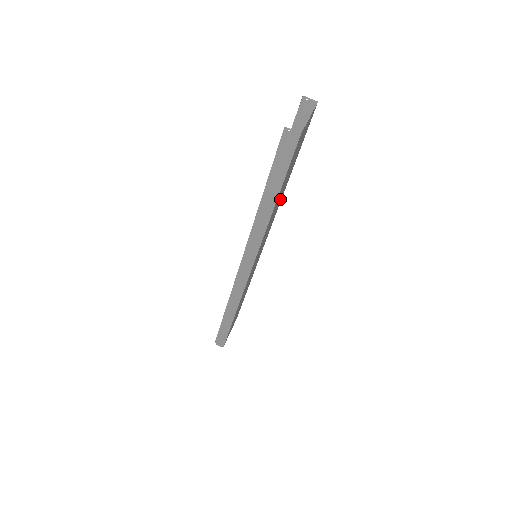
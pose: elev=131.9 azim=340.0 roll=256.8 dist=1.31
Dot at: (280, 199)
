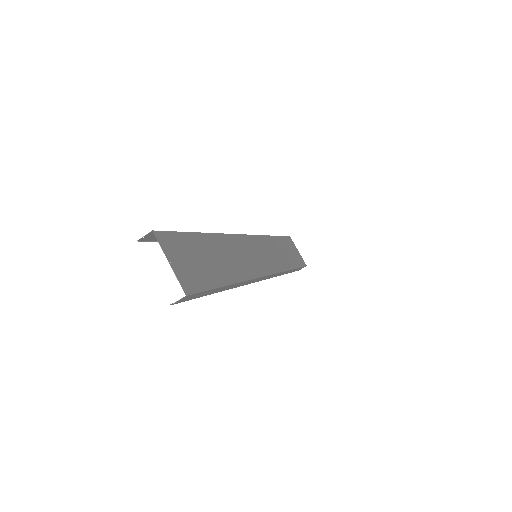
Dot at: (222, 246)
